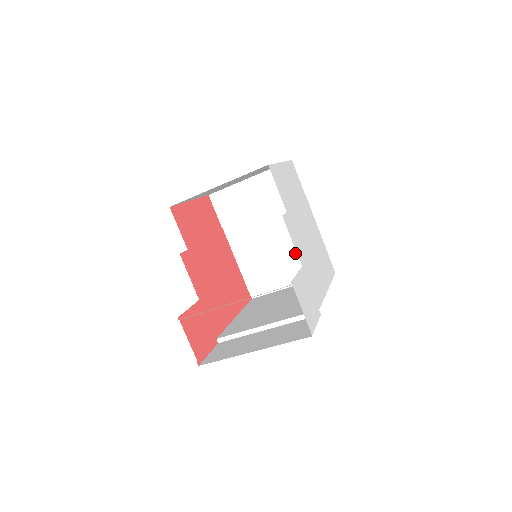
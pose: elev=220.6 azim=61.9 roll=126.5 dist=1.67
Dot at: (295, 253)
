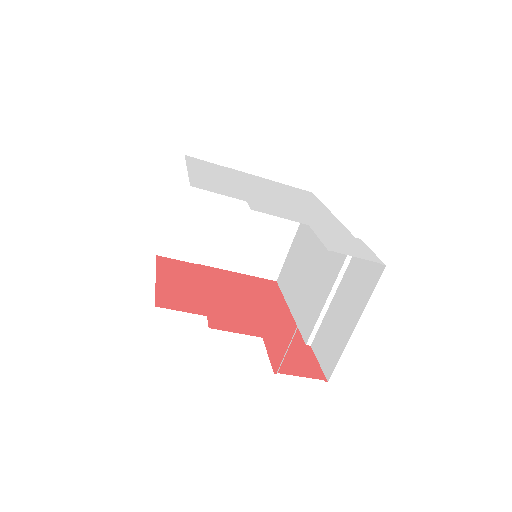
Dot at: (268, 215)
